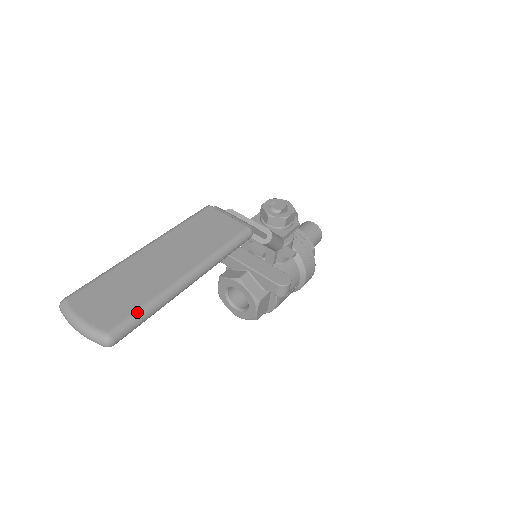
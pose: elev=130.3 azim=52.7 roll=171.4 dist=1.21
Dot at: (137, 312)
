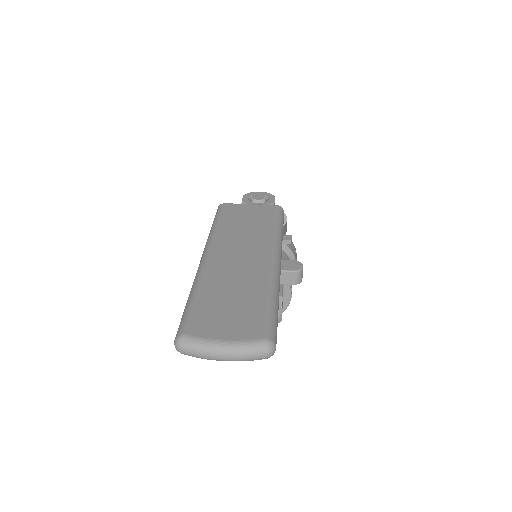
Dot at: (270, 308)
